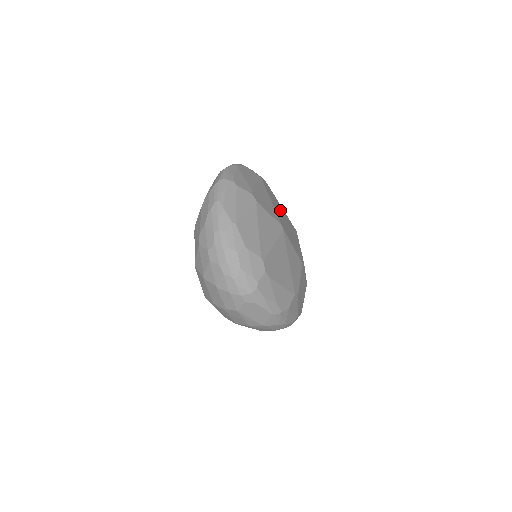
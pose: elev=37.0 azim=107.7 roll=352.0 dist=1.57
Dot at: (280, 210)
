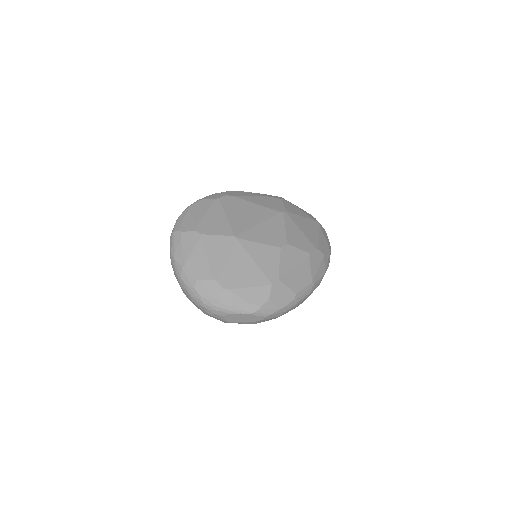
Dot at: (247, 213)
